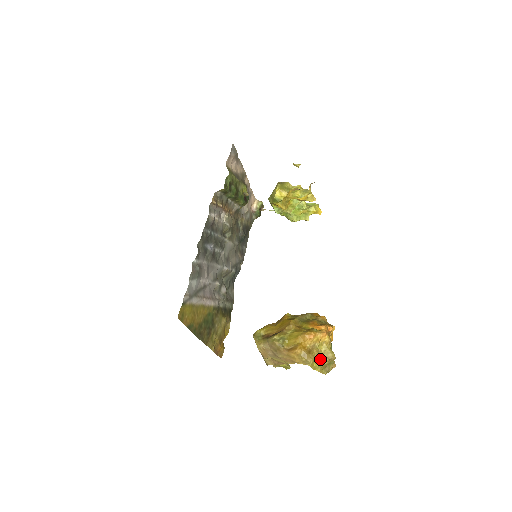
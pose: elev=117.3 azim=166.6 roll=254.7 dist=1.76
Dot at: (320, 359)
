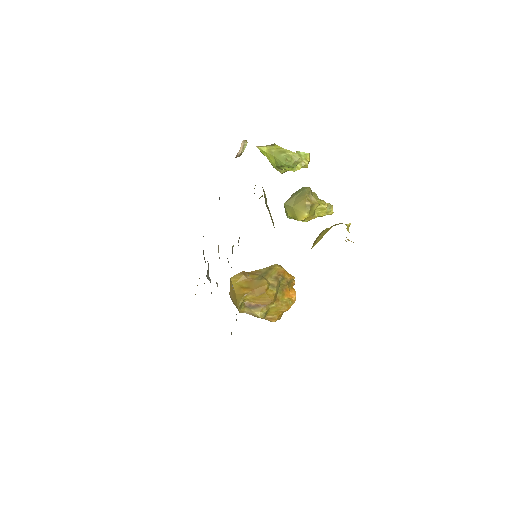
Dot at: occluded
